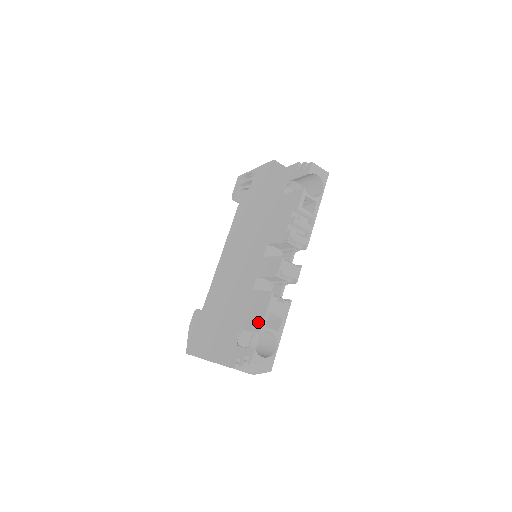
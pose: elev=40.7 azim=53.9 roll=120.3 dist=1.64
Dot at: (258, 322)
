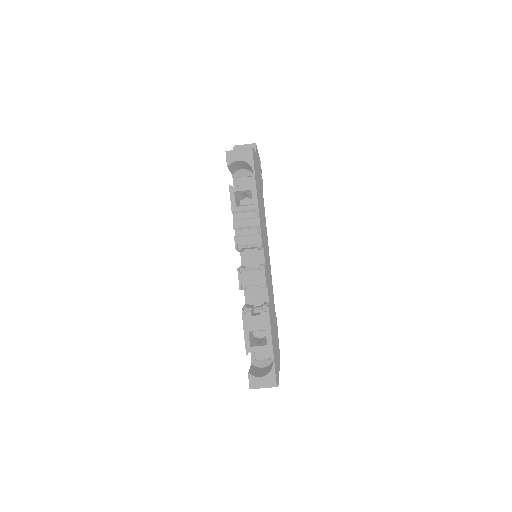
Dot at: occluded
